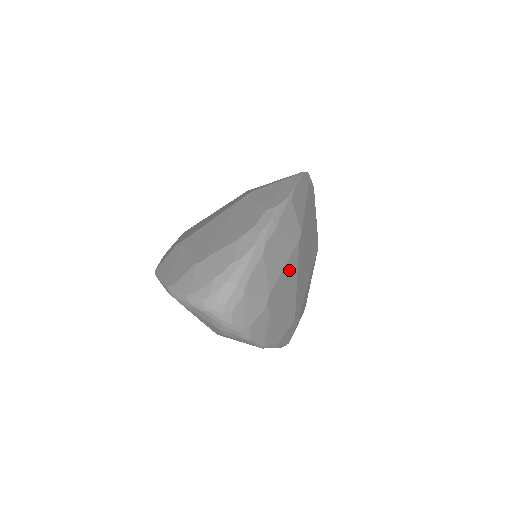
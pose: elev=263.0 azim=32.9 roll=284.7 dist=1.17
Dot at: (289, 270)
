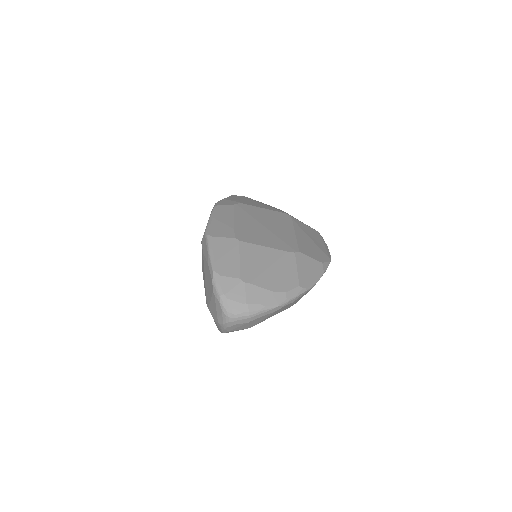
Dot at: occluded
